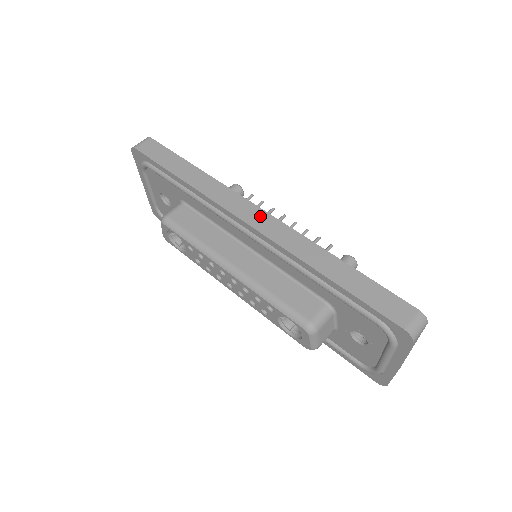
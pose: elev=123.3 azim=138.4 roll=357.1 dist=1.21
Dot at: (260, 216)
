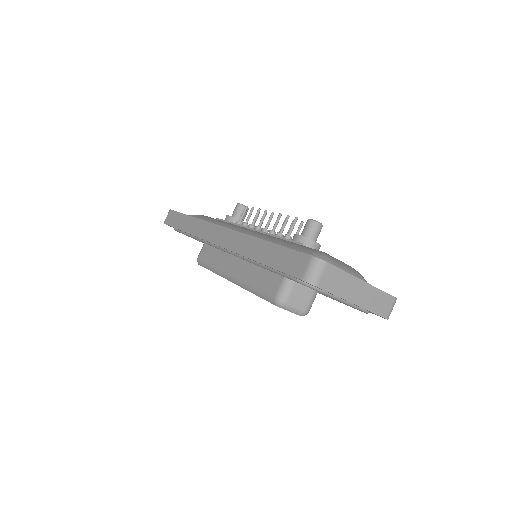
Dot at: (220, 233)
